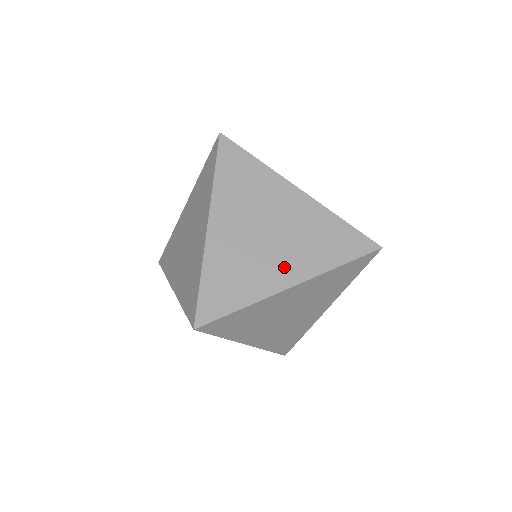
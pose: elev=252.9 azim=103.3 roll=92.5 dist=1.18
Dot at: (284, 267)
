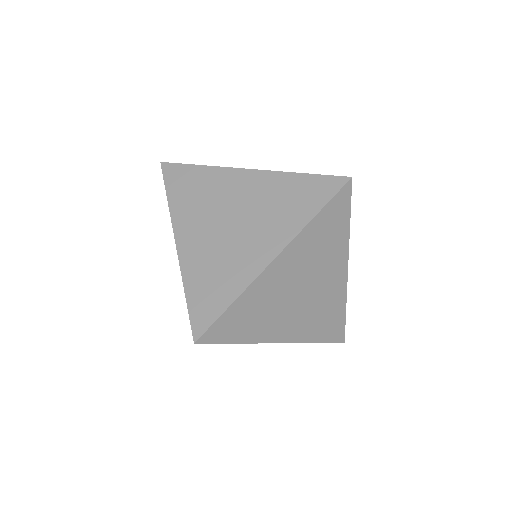
Dot at: (259, 245)
